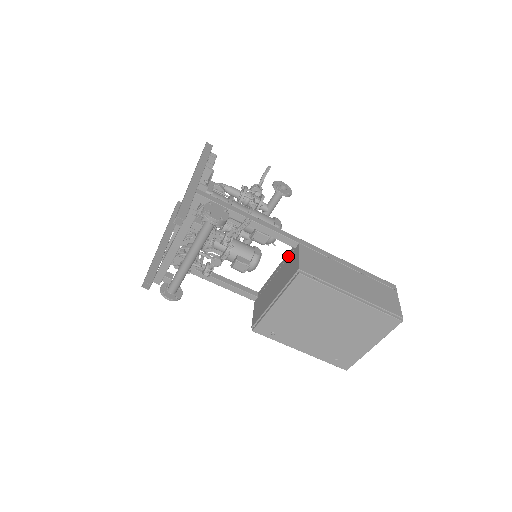
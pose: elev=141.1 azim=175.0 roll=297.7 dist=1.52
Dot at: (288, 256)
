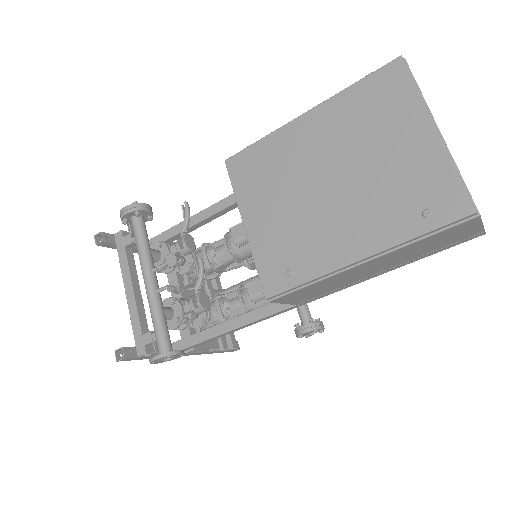
Dot at: occluded
